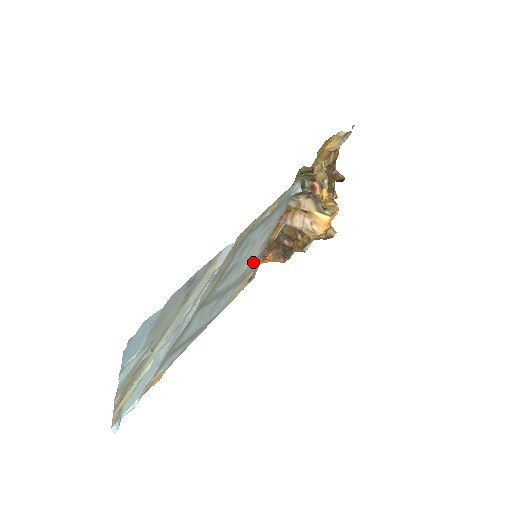
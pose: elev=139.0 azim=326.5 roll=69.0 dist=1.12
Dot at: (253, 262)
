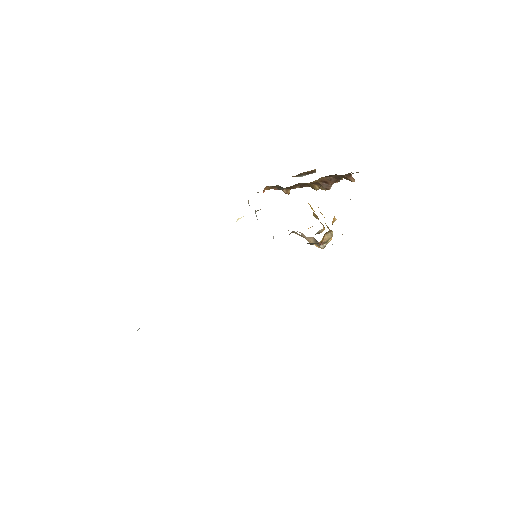
Dot at: occluded
